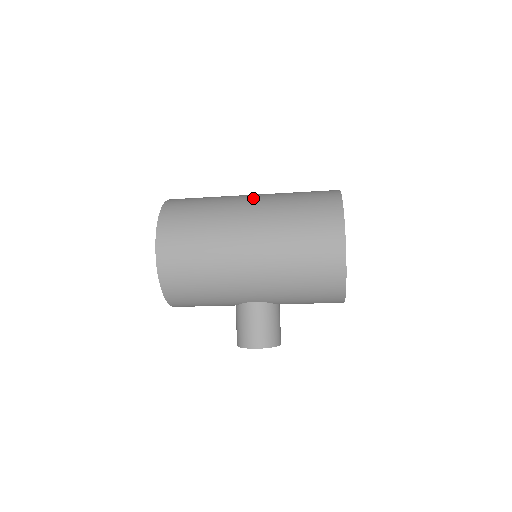
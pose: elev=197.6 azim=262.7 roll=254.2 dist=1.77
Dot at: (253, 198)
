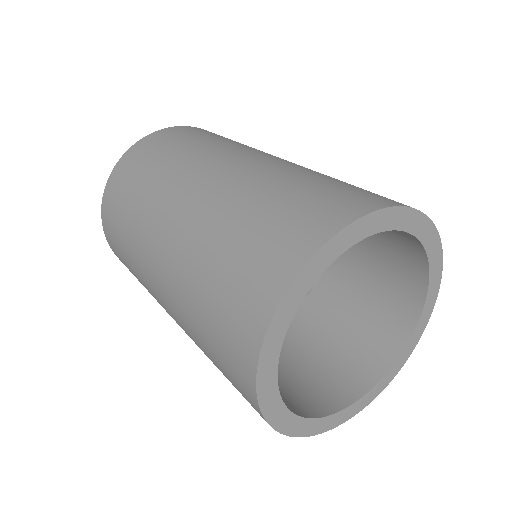
Dot at: (159, 278)
